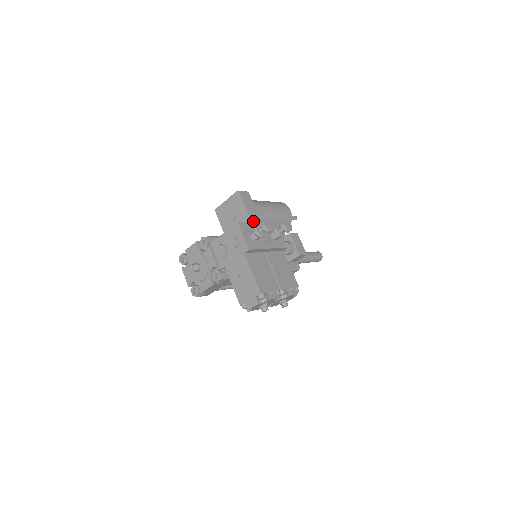
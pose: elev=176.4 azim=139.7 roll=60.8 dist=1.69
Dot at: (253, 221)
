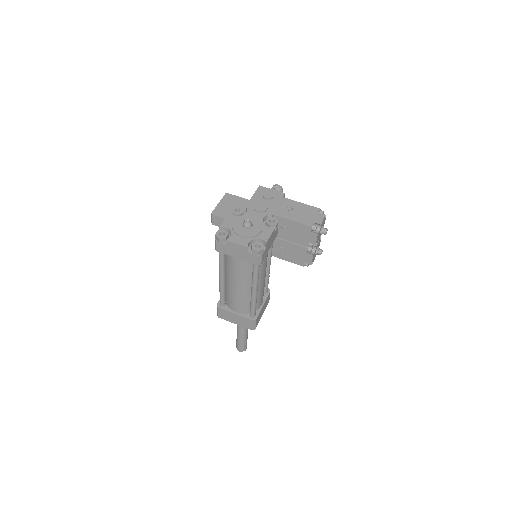
Dot at: occluded
